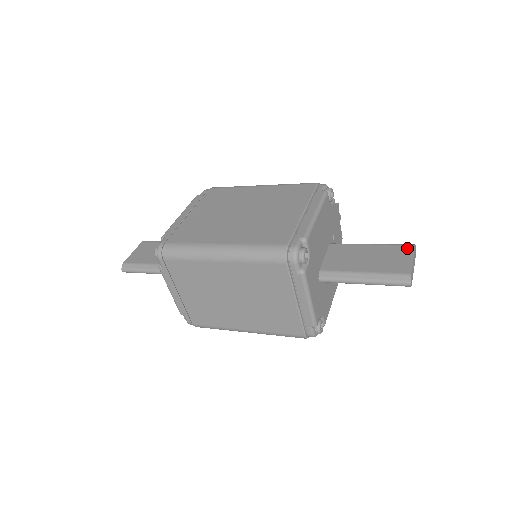
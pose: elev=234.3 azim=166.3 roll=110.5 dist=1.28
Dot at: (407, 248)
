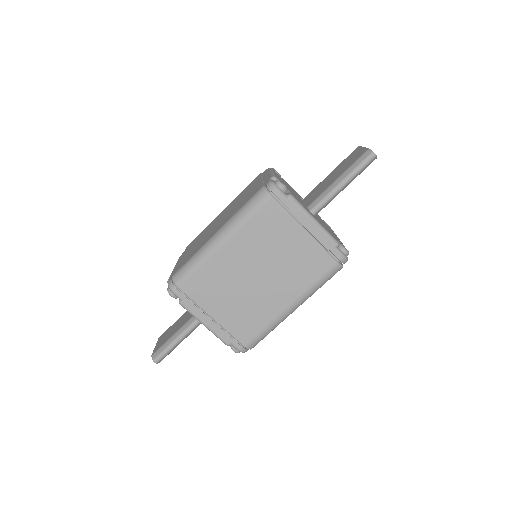
Dot at: (355, 151)
